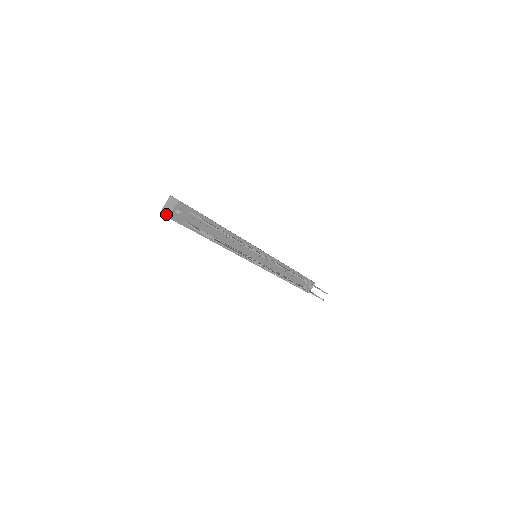
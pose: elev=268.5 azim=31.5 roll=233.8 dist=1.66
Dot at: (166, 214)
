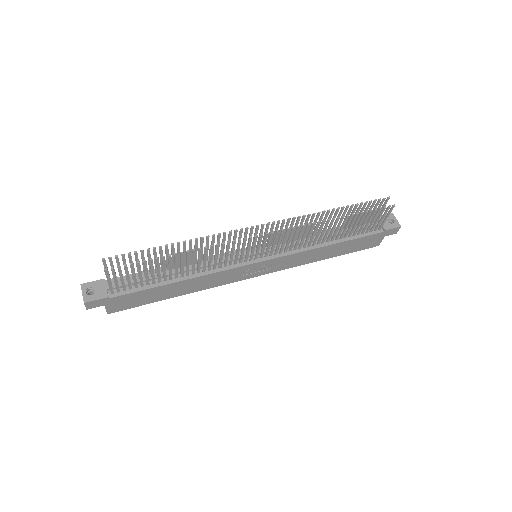
Dot at: (84, 304)
